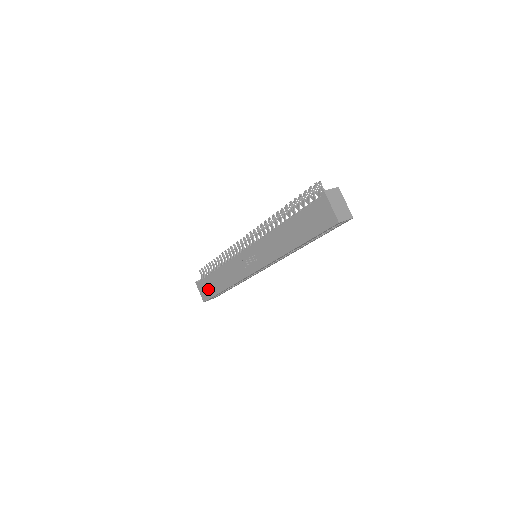
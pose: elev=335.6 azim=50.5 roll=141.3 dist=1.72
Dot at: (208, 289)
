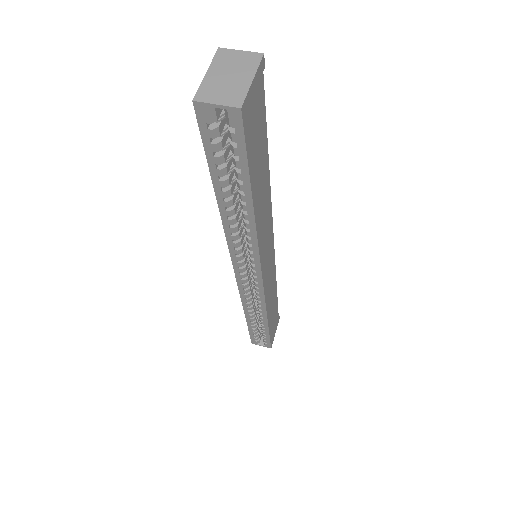
Dot at: occluded
